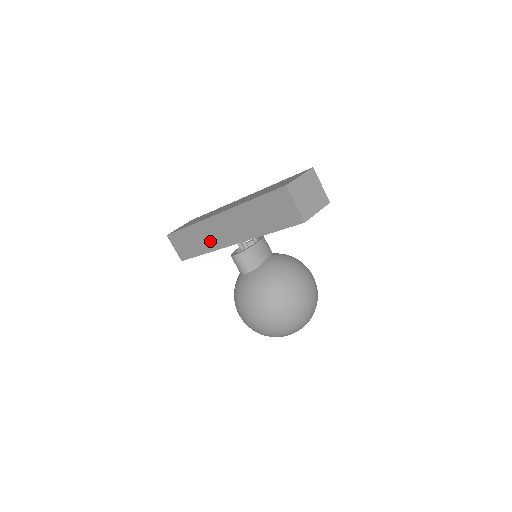
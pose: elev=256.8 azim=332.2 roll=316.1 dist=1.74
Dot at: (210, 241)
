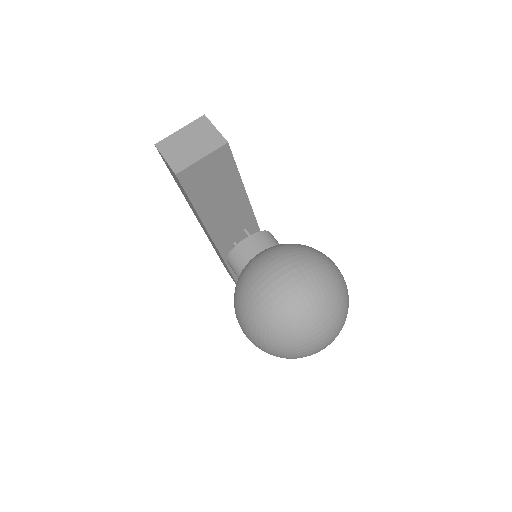
Dot at: (220, 256)
